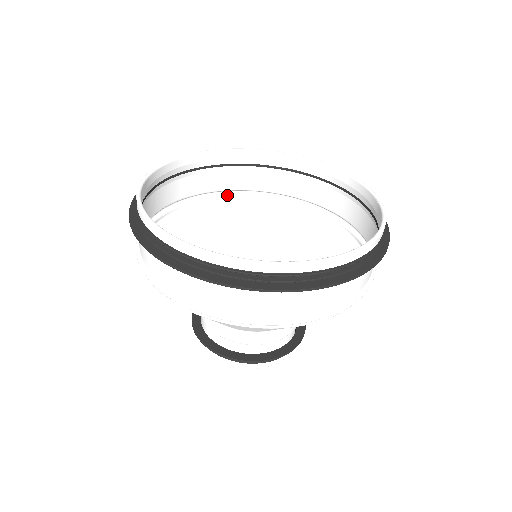
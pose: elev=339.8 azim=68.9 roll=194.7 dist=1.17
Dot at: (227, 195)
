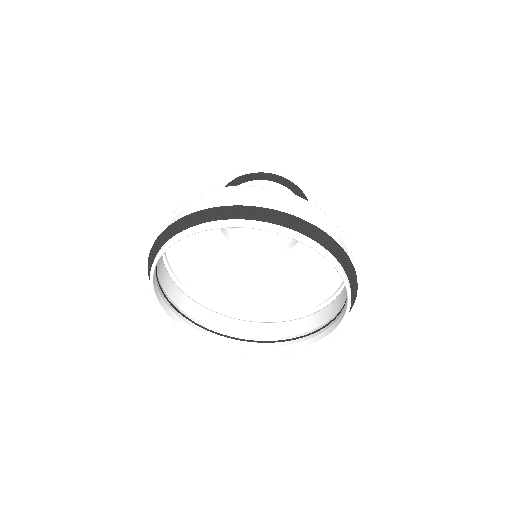
Dot at: (267, 189)
